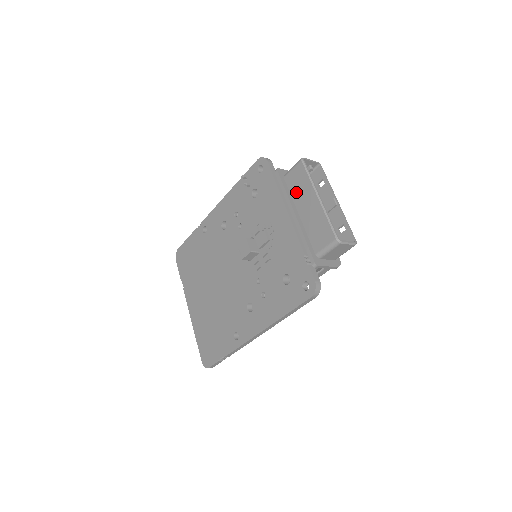
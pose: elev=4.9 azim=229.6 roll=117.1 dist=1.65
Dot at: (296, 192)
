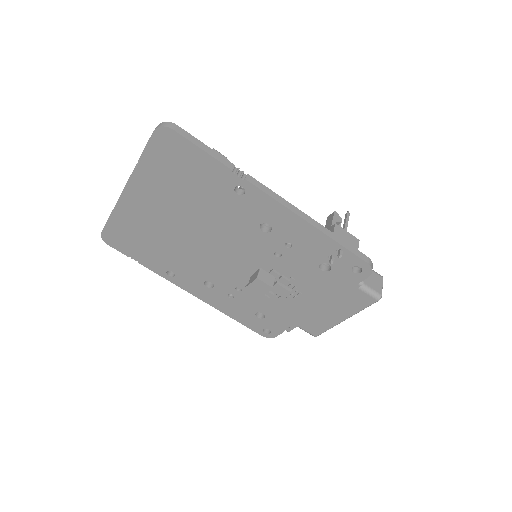
Dot at: (343, 301)
